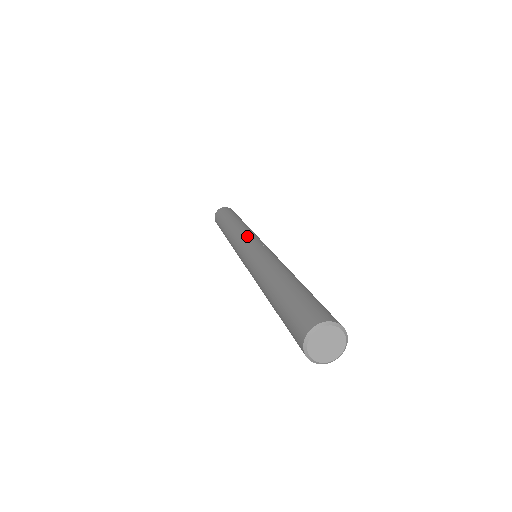
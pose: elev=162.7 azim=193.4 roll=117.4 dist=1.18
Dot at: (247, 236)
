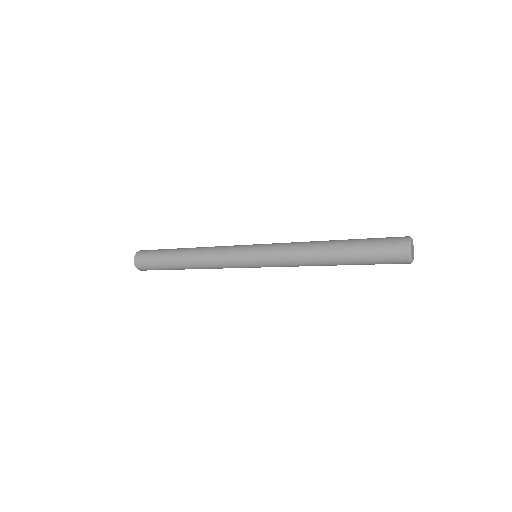
Dot at: (234, 249)
